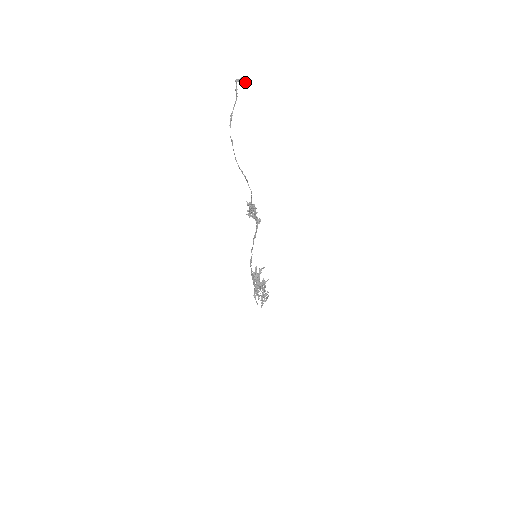
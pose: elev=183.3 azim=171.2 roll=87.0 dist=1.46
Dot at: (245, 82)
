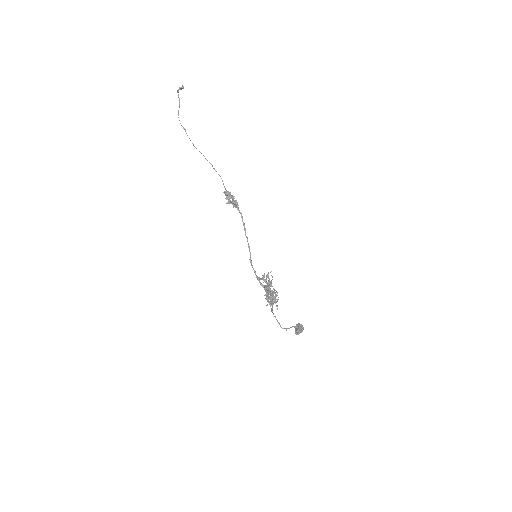
Dot at: (182, 88)
